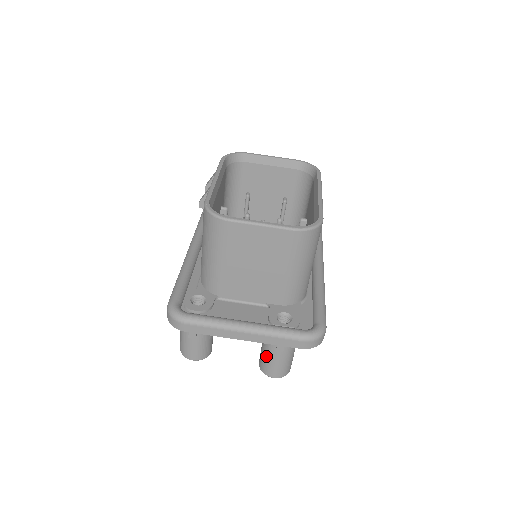
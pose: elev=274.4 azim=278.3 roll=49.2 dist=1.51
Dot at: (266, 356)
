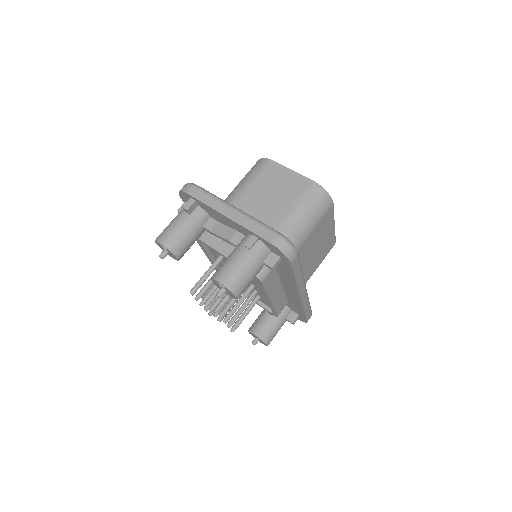
Dot at: (229, 257)
